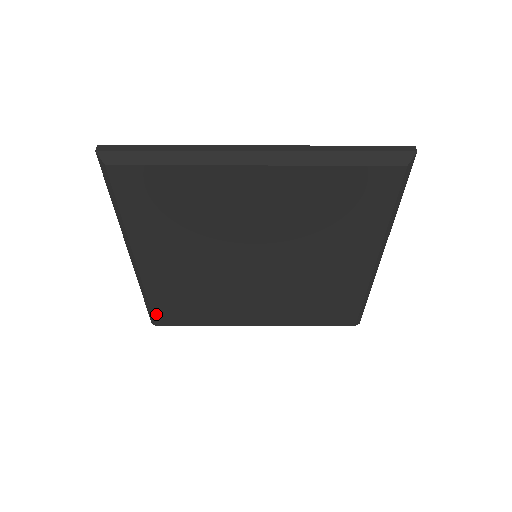
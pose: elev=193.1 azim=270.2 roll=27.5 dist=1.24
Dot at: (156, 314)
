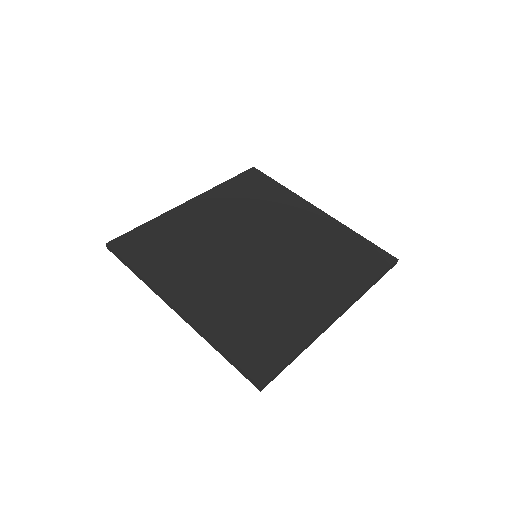
Dot at: occluded
